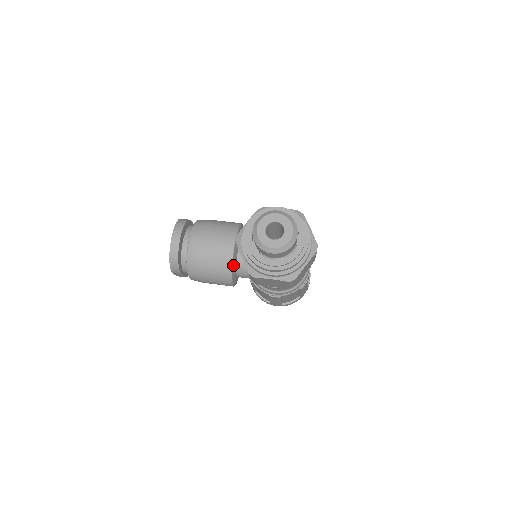
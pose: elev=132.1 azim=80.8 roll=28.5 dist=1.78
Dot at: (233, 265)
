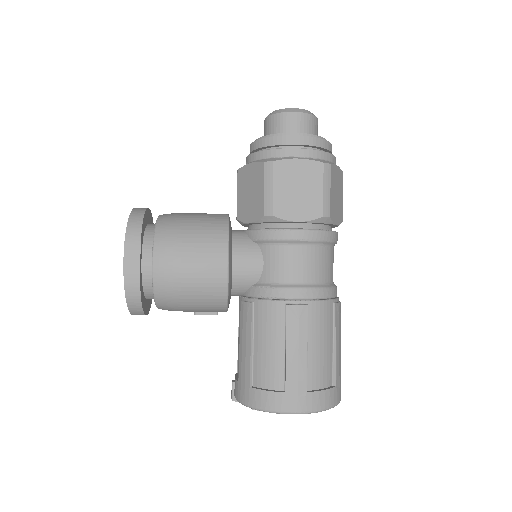
Dot at: (229, 224)
